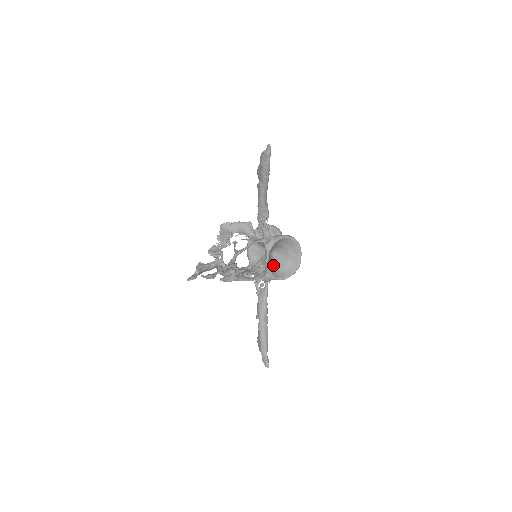
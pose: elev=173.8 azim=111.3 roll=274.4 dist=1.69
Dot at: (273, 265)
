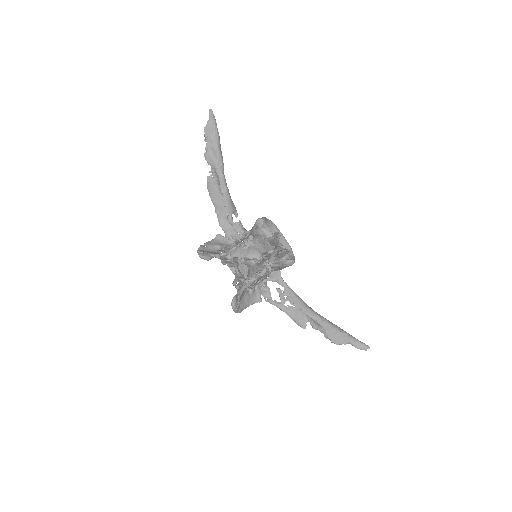
Dot at: occluded
